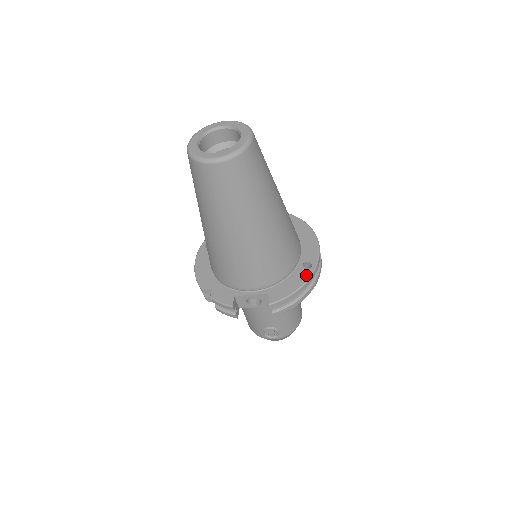
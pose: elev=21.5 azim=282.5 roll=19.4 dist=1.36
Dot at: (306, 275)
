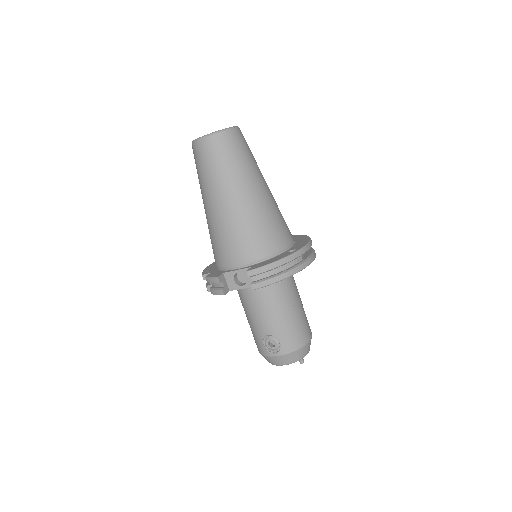
Dot at: (287, 254)
